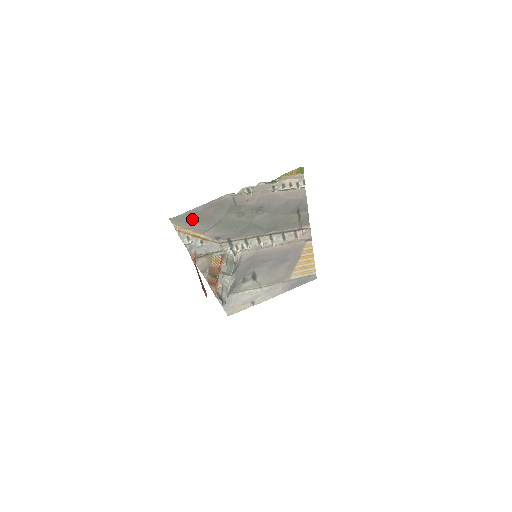
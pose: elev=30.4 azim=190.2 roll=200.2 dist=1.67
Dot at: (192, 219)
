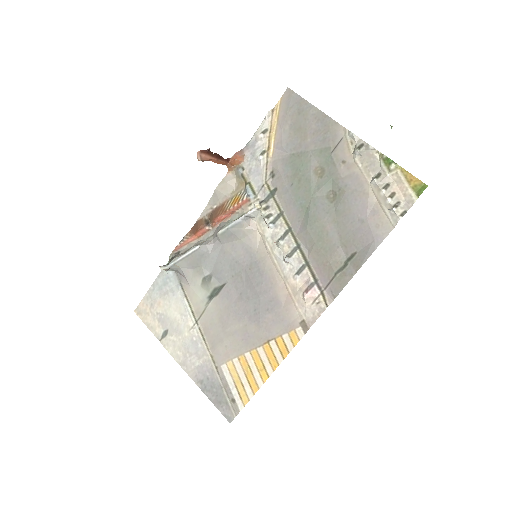
Dot at: (295, 114)
